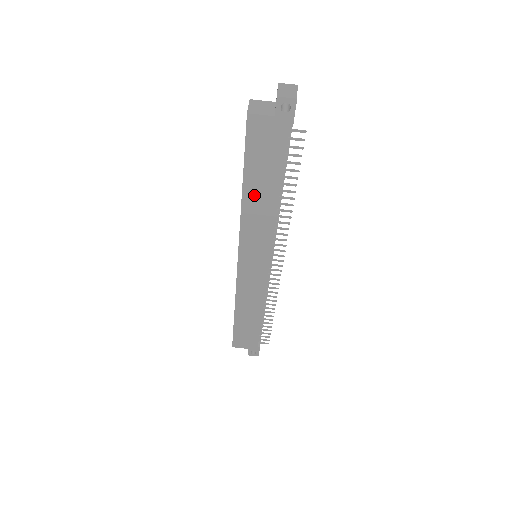
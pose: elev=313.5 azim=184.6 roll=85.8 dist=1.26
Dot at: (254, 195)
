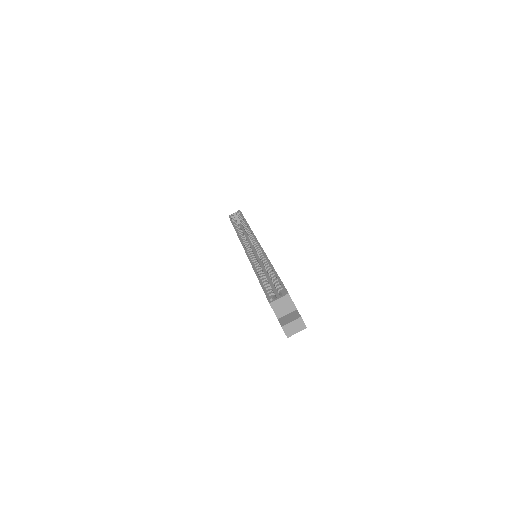
Dot at: occluded
